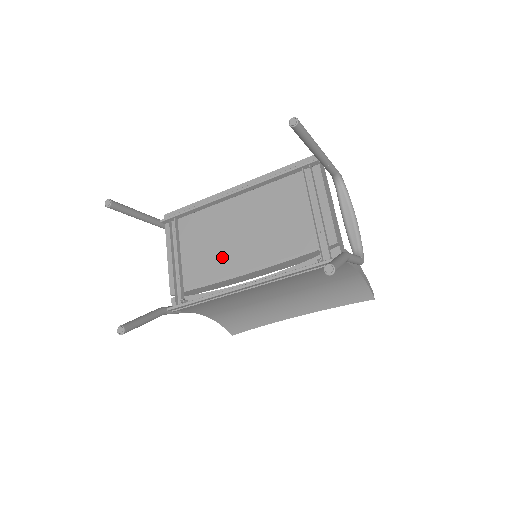
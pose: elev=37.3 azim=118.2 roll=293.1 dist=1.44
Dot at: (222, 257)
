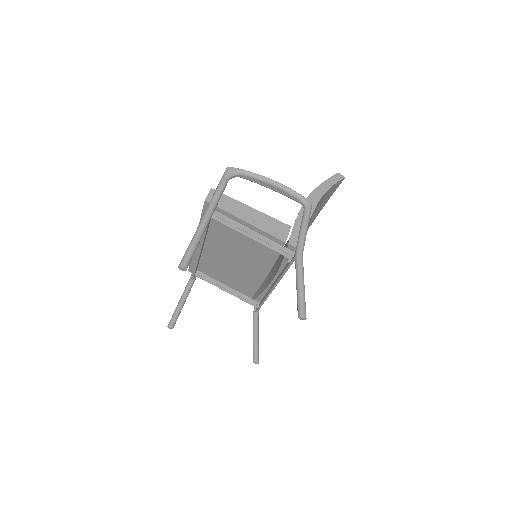
Dot at: (243, 277)
